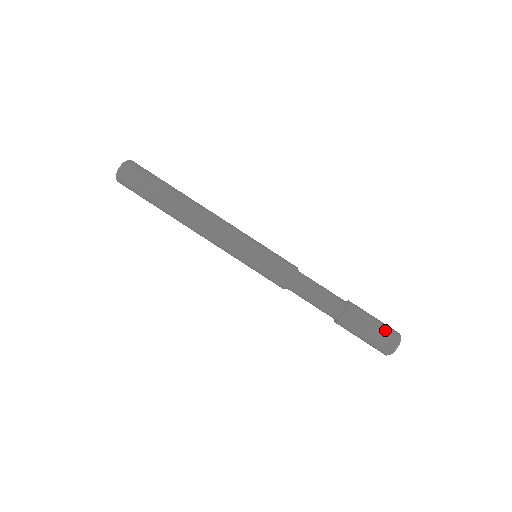
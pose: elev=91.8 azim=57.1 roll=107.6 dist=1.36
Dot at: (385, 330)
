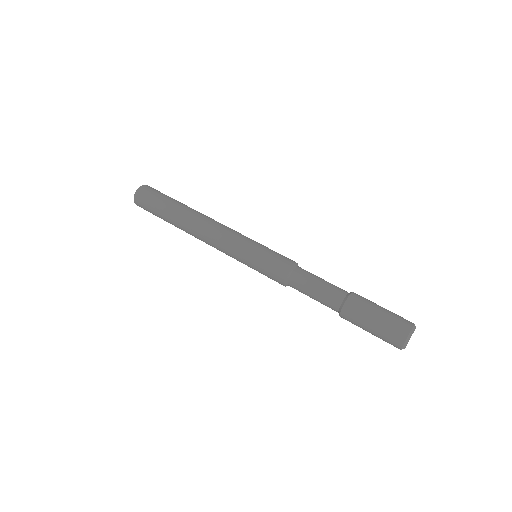
Dot at: (396, 314)
